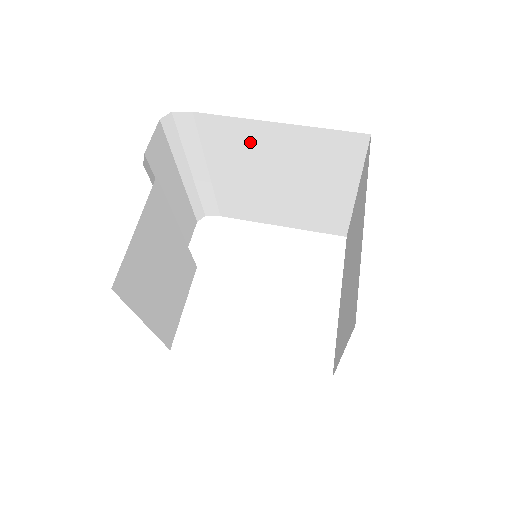
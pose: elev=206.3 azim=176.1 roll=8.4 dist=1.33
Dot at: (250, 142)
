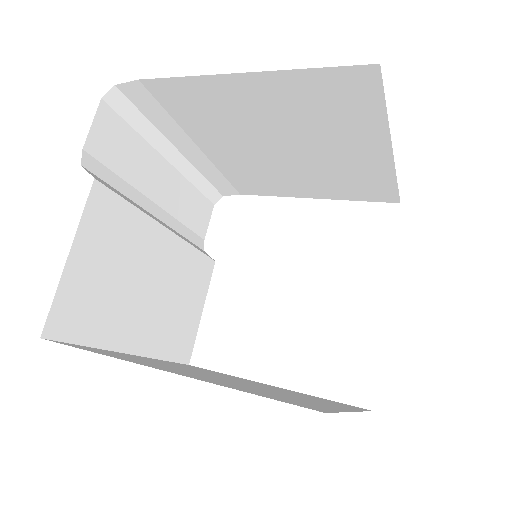
Dot at: (224, 105)
